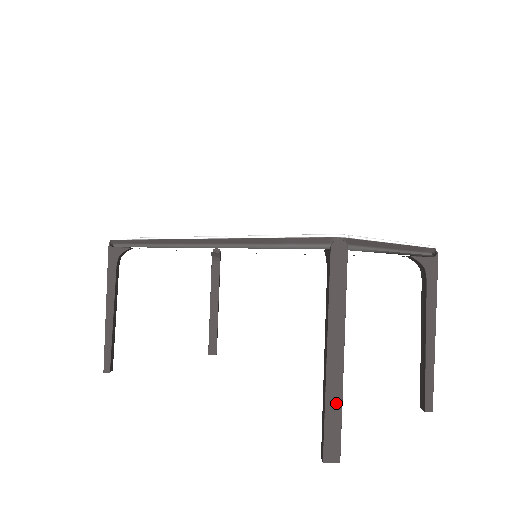
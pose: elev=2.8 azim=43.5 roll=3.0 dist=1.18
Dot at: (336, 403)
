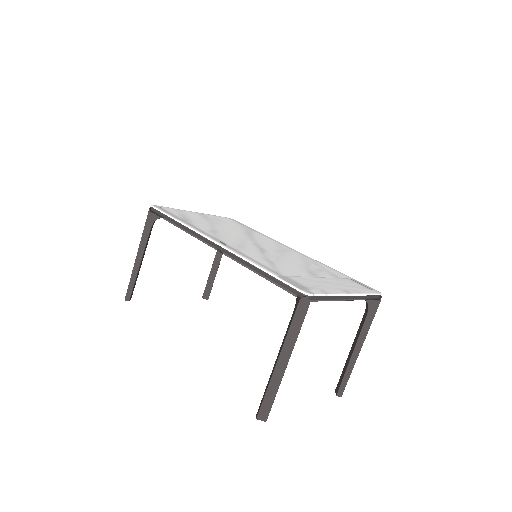
Dot at: (274, 390)
